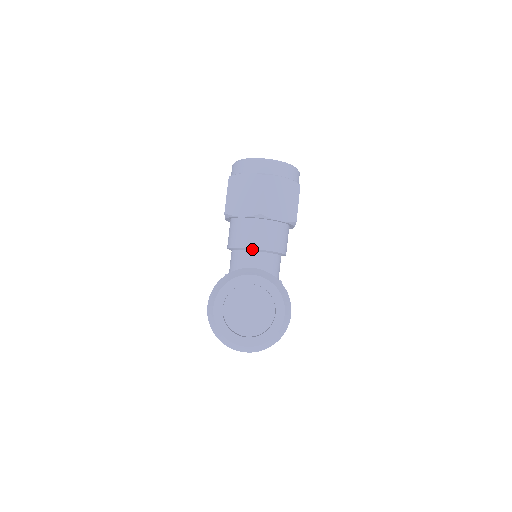
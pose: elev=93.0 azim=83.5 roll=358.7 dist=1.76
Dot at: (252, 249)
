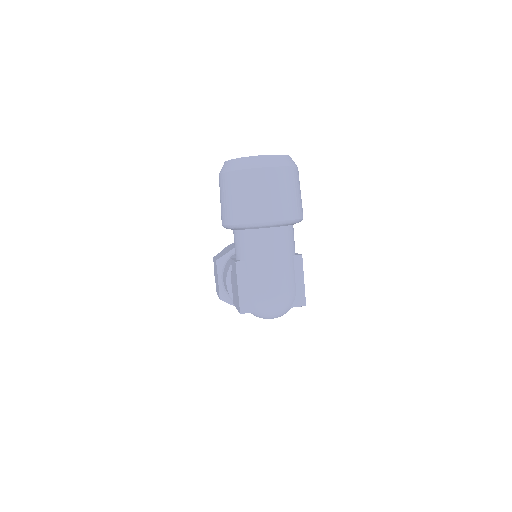
Dot at: occluded
